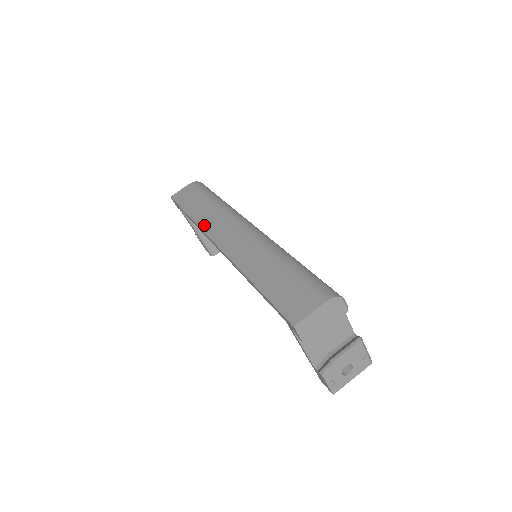
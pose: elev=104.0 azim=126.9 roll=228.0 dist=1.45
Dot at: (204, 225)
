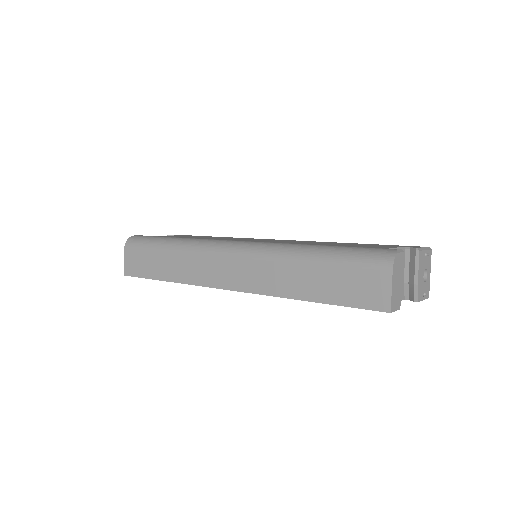
Dot at: (194, 280)
